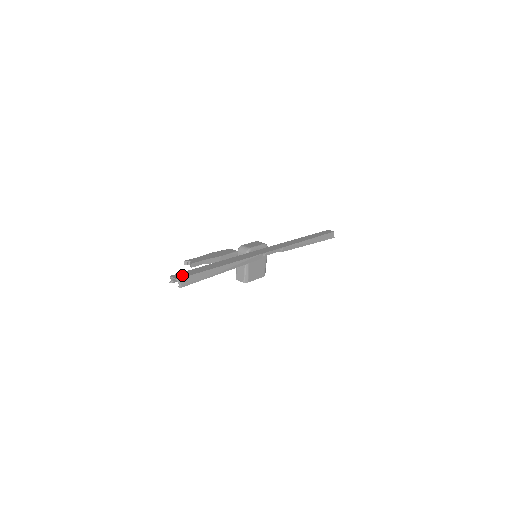
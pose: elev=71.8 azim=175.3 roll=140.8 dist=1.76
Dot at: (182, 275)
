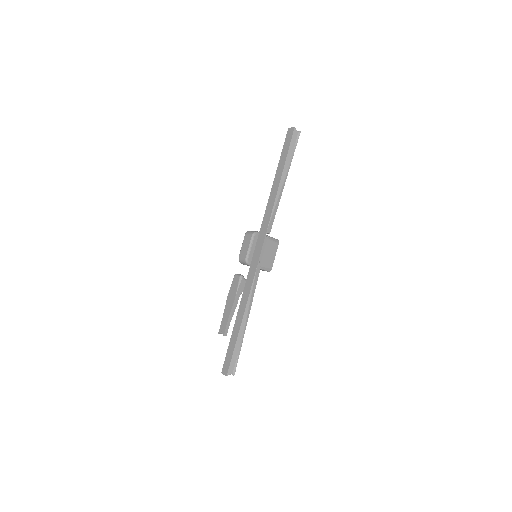
Dot at: (226, 366)
